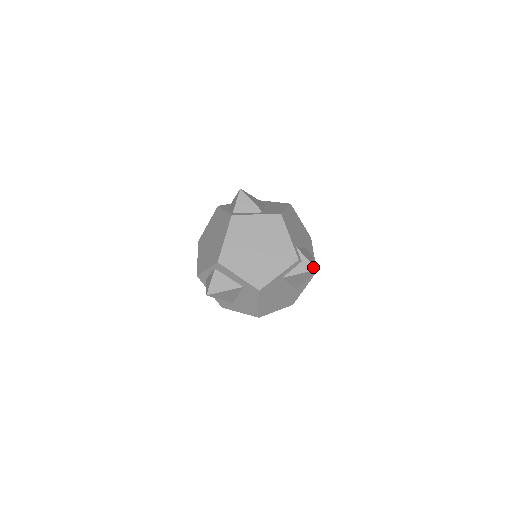
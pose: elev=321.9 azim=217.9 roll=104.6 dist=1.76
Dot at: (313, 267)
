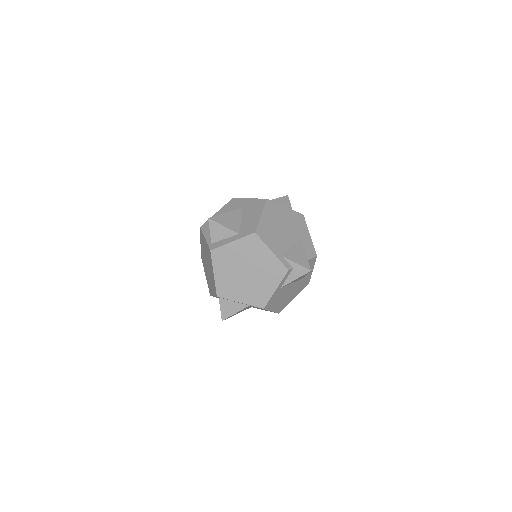
Dot at: (306, 270)
